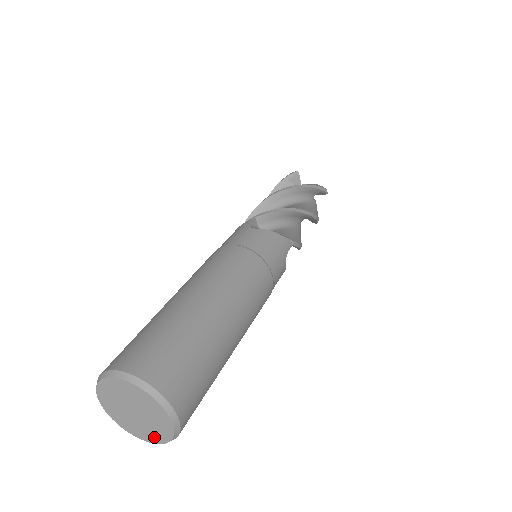
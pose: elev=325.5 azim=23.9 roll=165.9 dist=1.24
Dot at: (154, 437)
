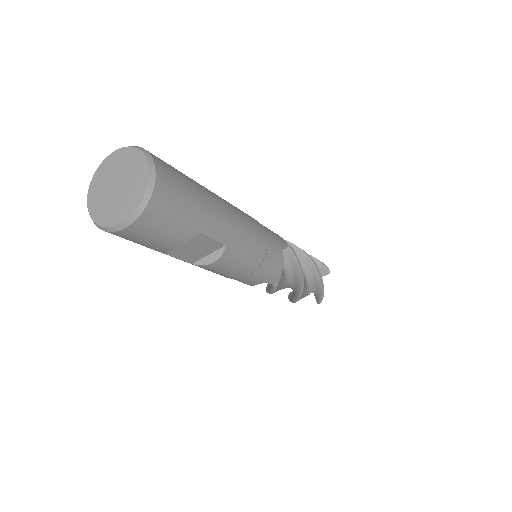
Dot at: (129, 207)
